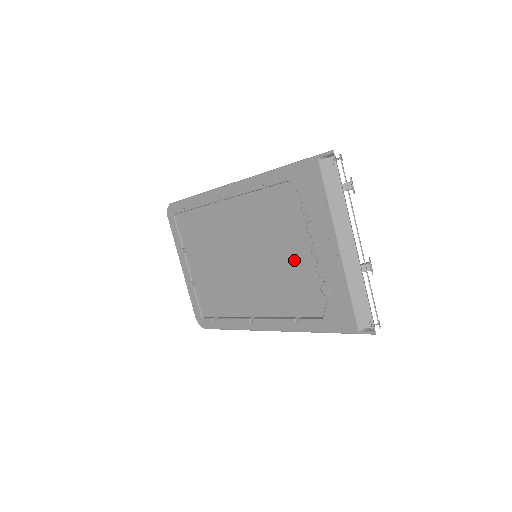
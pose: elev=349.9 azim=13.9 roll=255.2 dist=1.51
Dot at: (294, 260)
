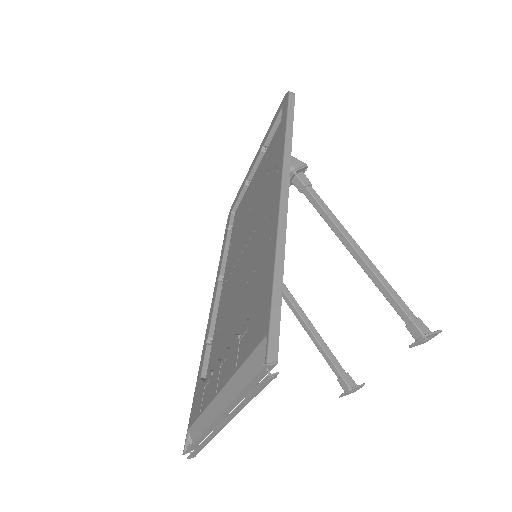
Dot at: (233, 321)
